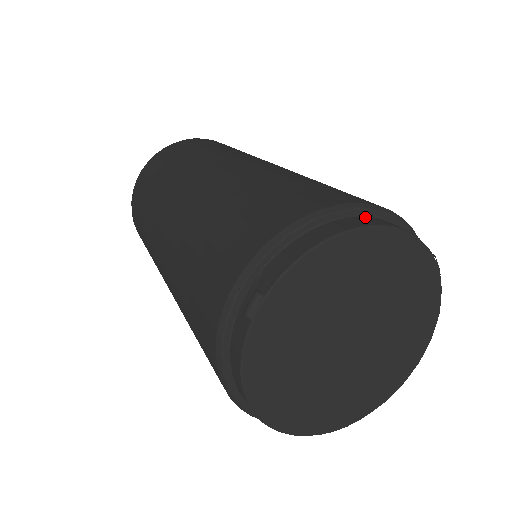
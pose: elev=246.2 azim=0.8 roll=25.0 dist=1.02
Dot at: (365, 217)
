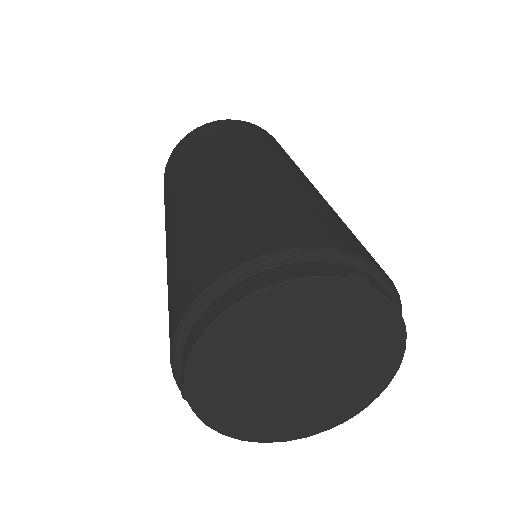
Dot at: (246, 280)
